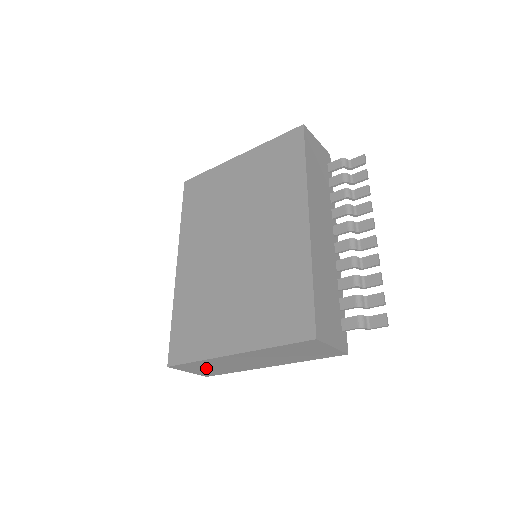
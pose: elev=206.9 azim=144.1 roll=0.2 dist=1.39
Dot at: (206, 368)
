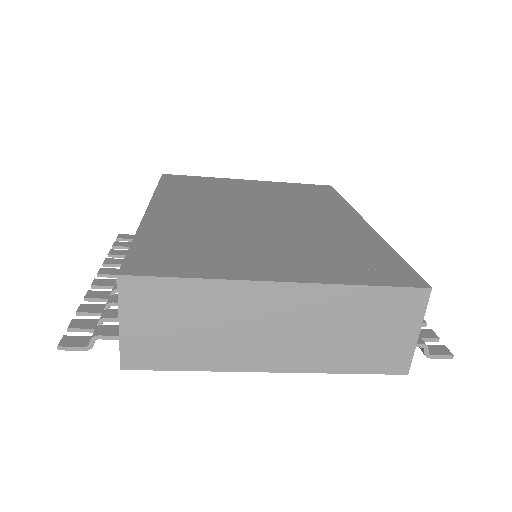
Dot at: (171, 323)
